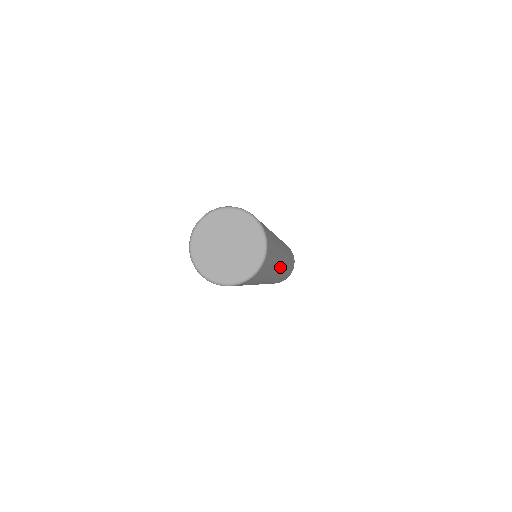
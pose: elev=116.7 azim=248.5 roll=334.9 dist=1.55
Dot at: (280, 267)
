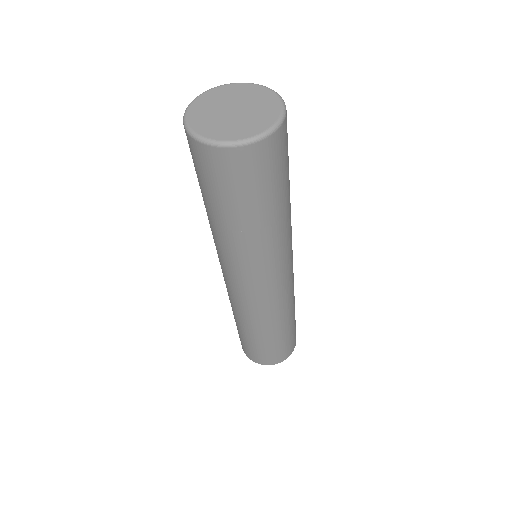
Dot at: occluded
